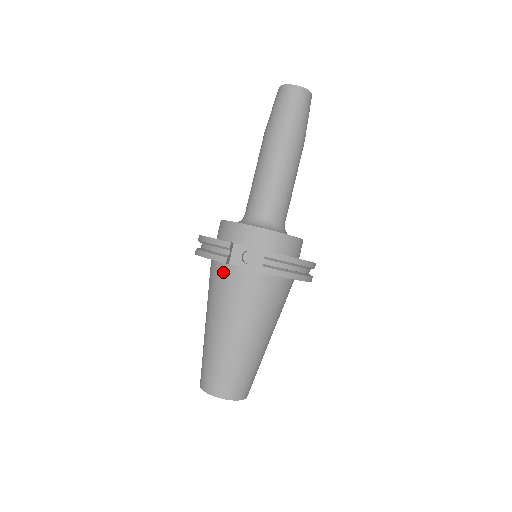
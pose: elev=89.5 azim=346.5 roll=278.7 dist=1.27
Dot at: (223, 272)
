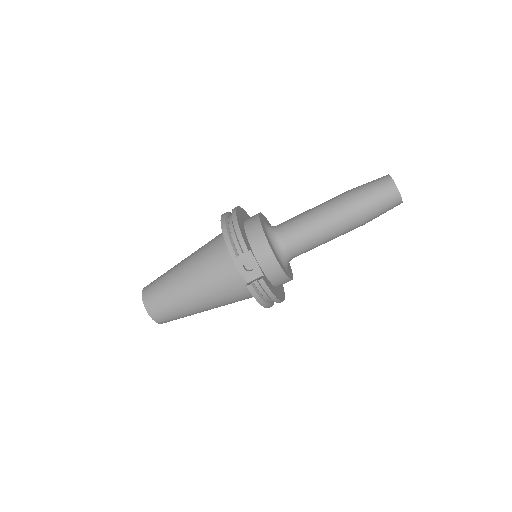
Dot at: (225, 254)
